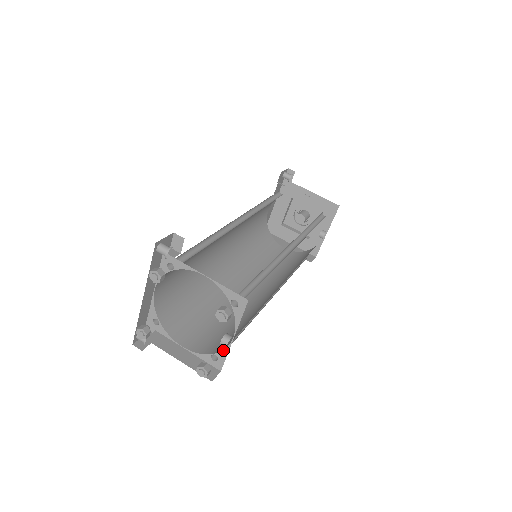
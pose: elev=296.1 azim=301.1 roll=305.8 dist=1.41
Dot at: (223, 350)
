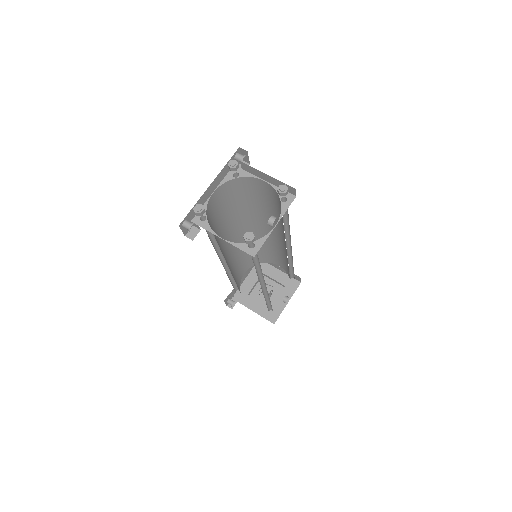
Dot at: (262, 237)
